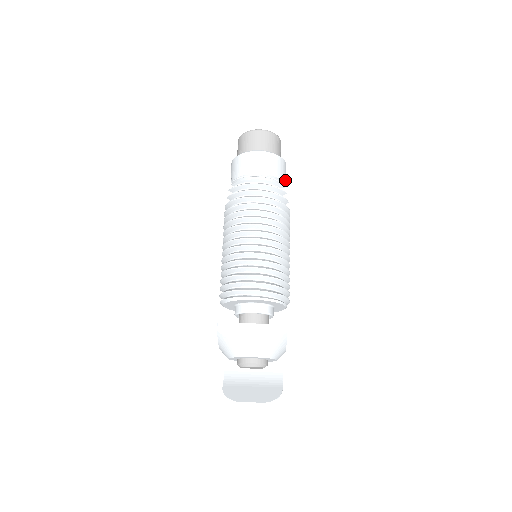
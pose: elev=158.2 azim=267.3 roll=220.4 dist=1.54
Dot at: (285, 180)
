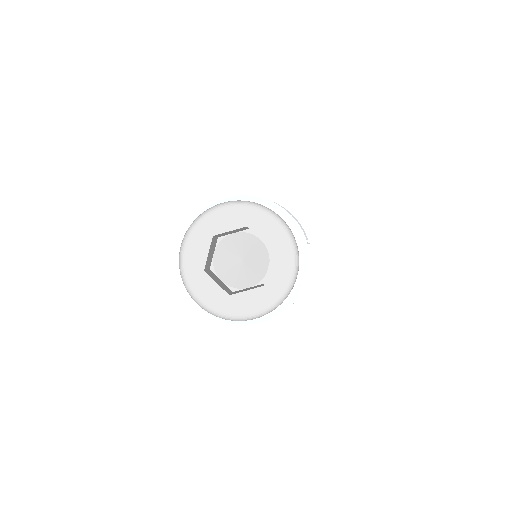
Dot at: occluded
